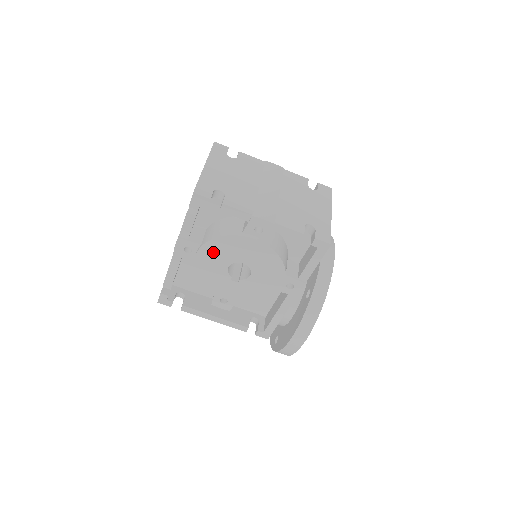
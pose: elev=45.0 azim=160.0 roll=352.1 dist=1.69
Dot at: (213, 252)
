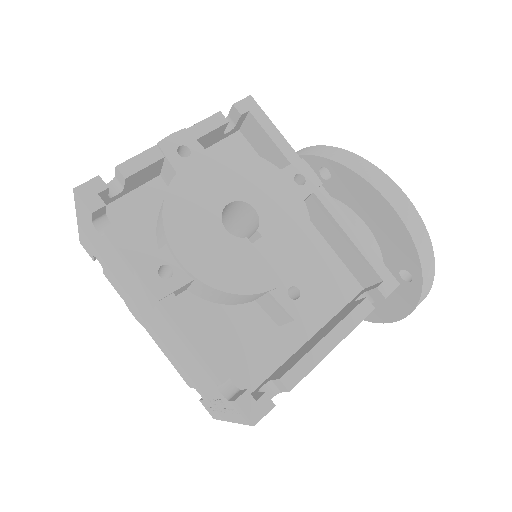
Dot at: (186, 230)
